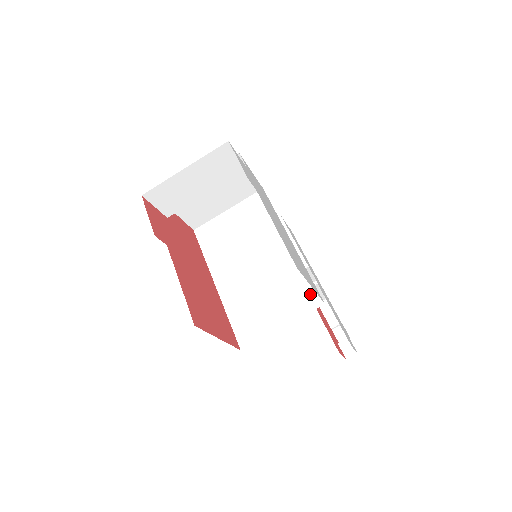
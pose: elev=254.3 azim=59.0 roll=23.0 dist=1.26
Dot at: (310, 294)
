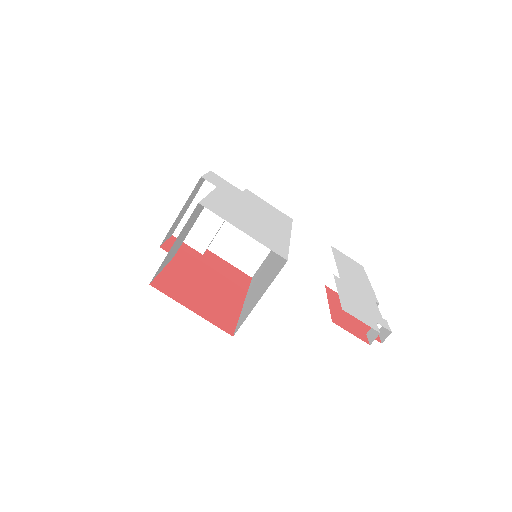
Dot at: (283, 262)
